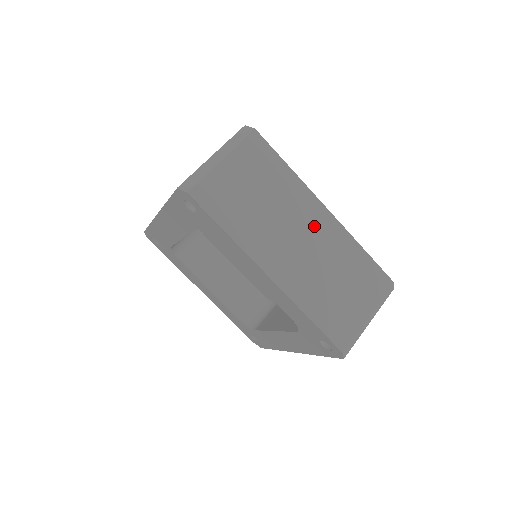
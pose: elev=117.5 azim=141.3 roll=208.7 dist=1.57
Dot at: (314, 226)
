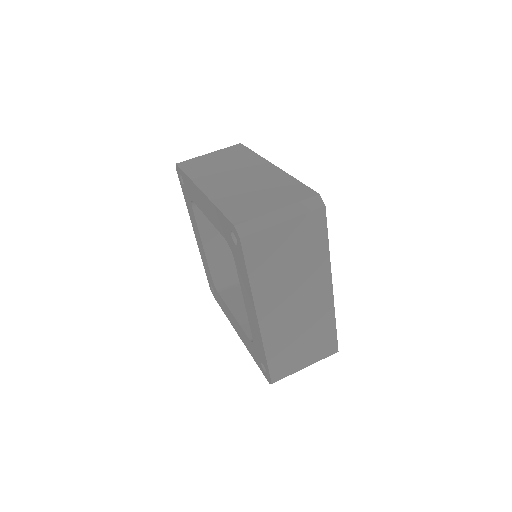
Dot at: (256, 171)
